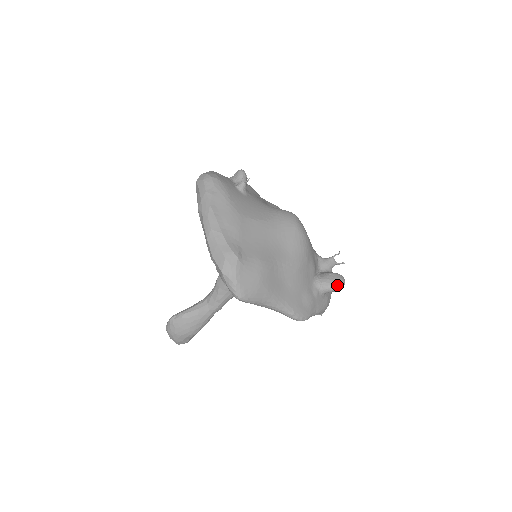
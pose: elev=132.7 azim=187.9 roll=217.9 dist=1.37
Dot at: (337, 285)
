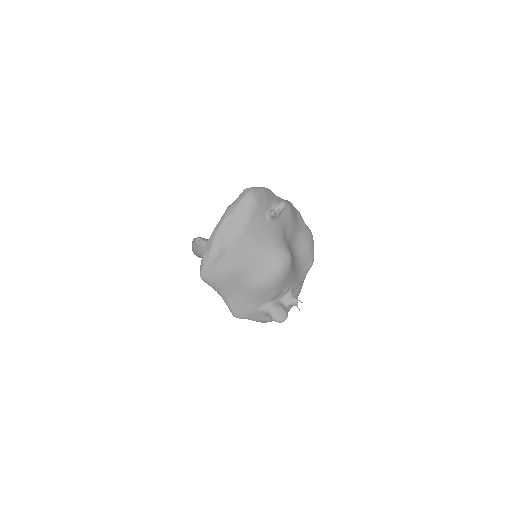
Dot at: (276, 318)
